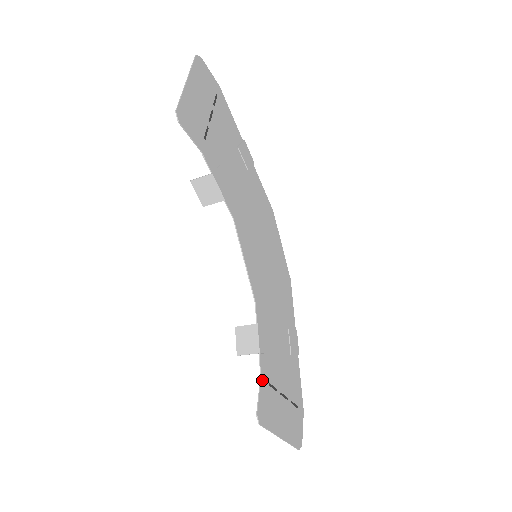
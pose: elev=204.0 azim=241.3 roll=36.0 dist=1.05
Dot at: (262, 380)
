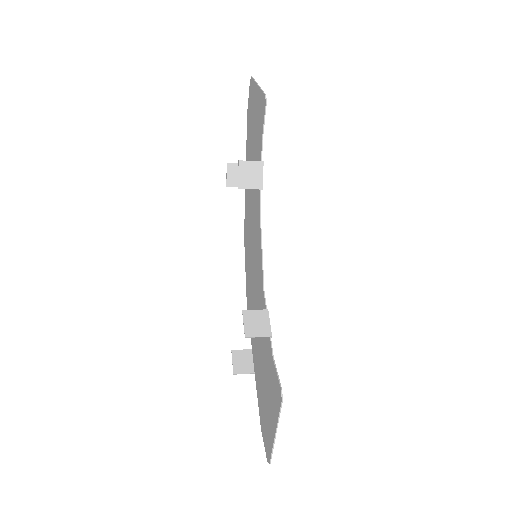
Dot at: (274, 363)
